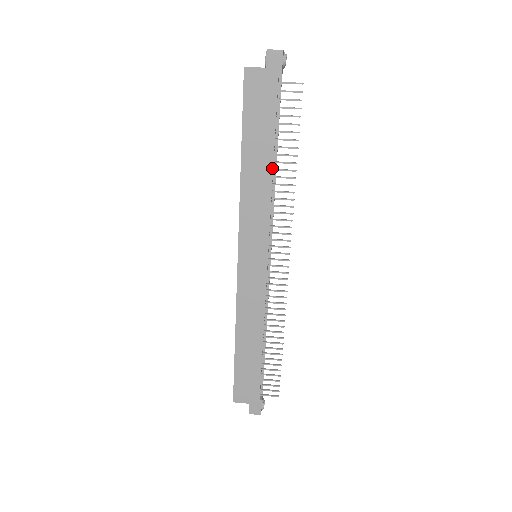
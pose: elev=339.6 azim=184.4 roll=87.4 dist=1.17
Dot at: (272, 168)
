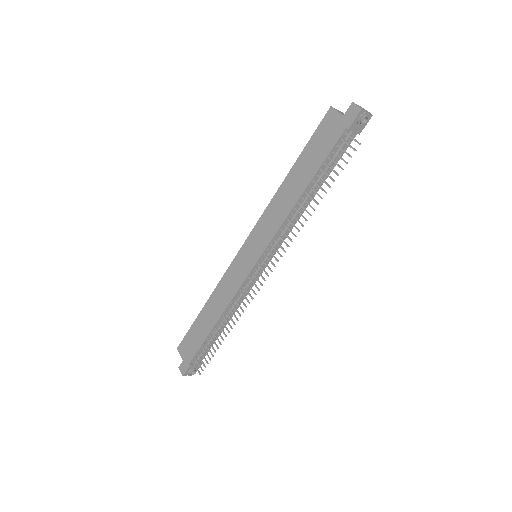
Dot at: (301, 195)
